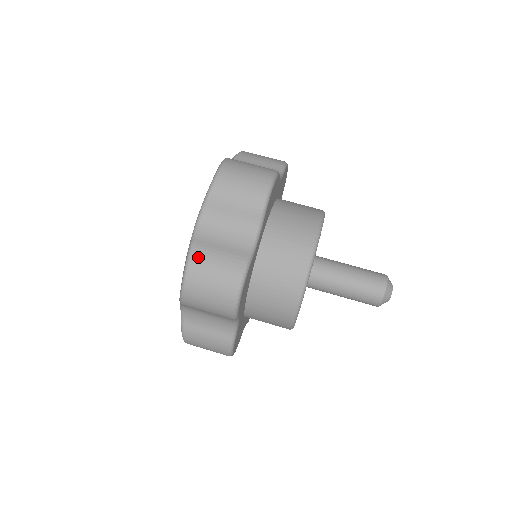
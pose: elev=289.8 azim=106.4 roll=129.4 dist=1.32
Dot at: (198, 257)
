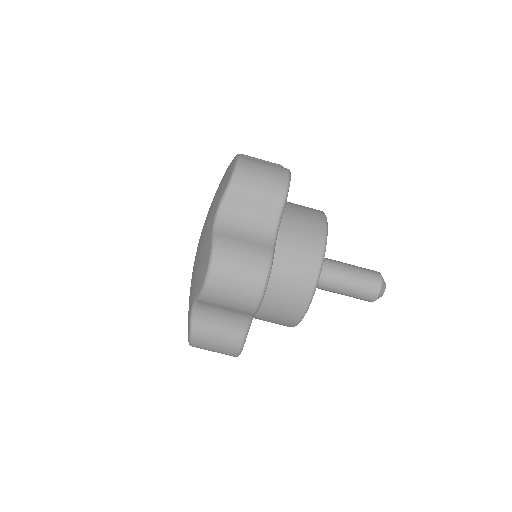
Dot at: (223, 249)
